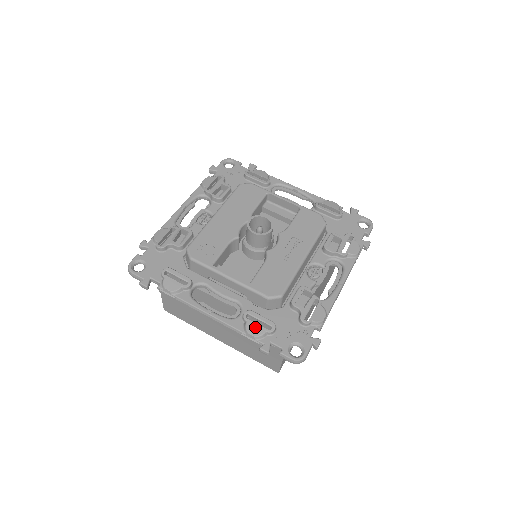
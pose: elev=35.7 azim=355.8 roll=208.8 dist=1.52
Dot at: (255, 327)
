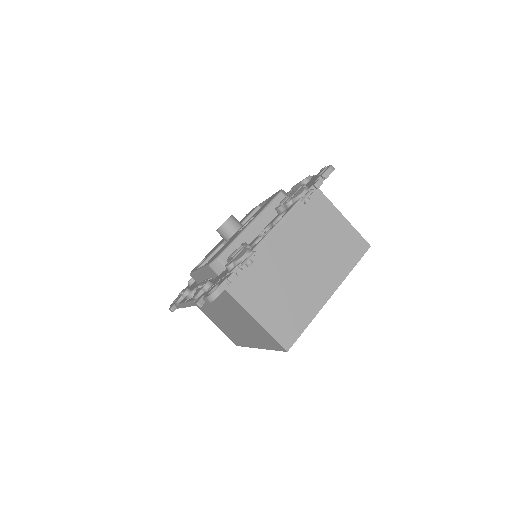
Dot at: (197, 291)
